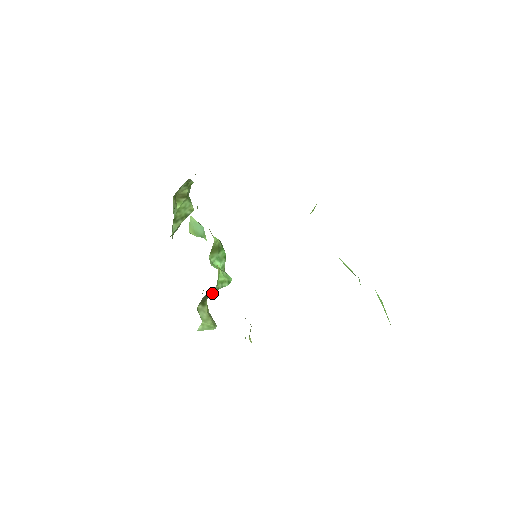
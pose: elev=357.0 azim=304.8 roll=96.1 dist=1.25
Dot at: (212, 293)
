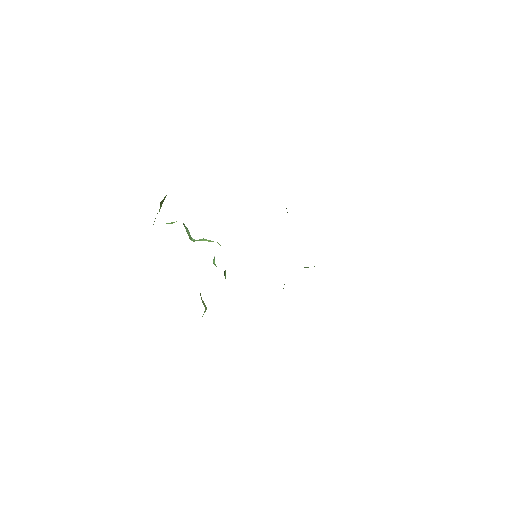
Dot at: occluded
